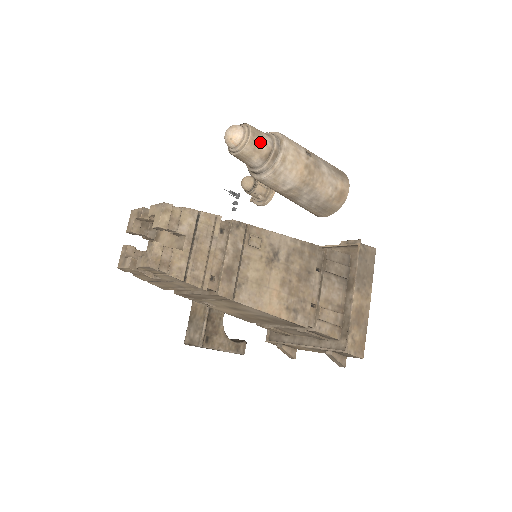
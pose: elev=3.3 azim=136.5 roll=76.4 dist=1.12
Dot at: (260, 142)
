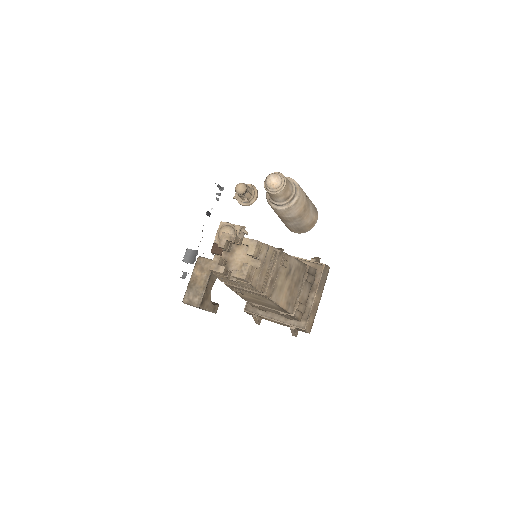
Dot at: (288, 189)
